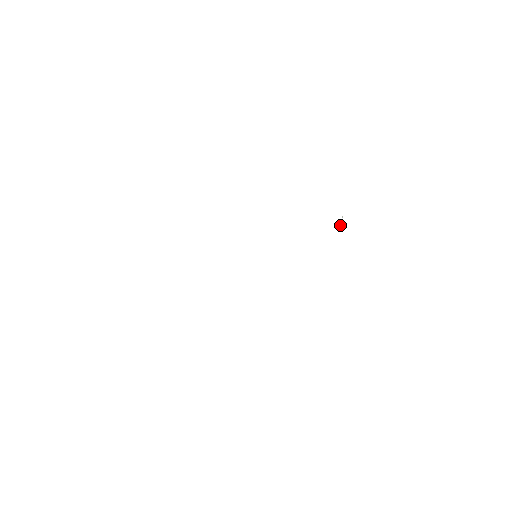
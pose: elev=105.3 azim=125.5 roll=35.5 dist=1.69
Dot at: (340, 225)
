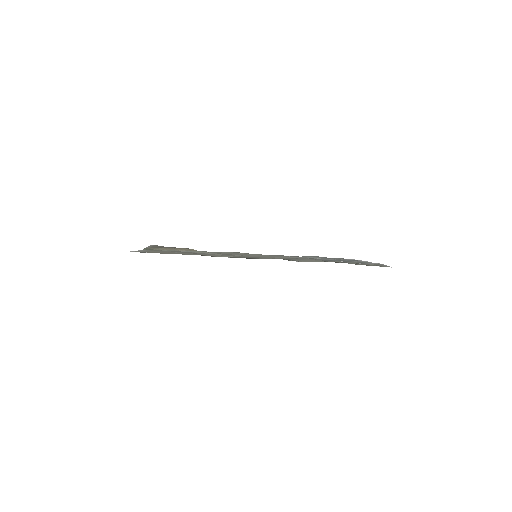
Dot at: occluded
